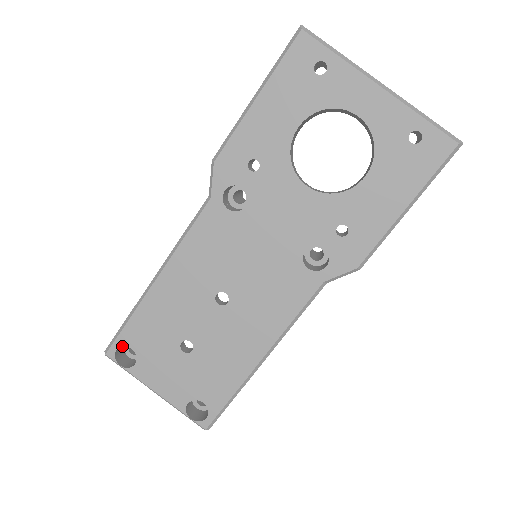
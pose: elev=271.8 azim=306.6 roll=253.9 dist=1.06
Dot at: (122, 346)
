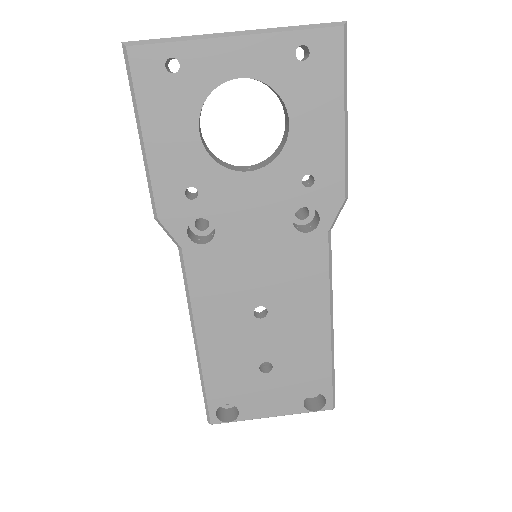
Dot at: occluded
